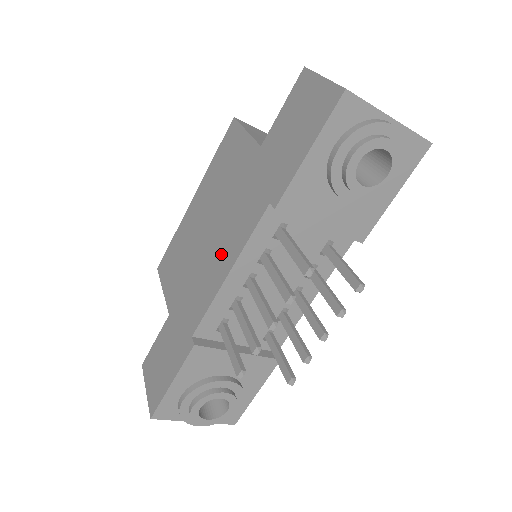
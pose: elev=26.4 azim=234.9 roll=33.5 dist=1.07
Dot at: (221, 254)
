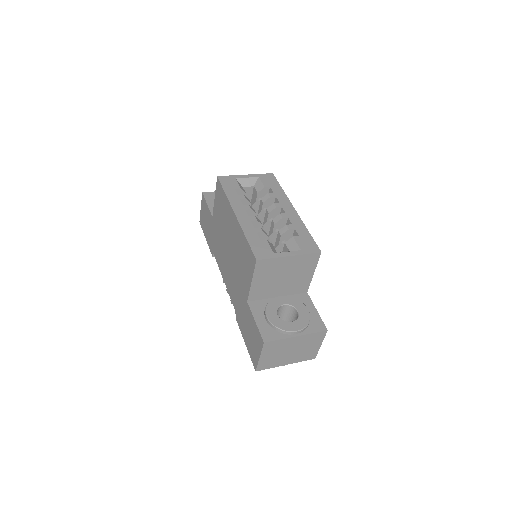
Dot at: (226, 271)
